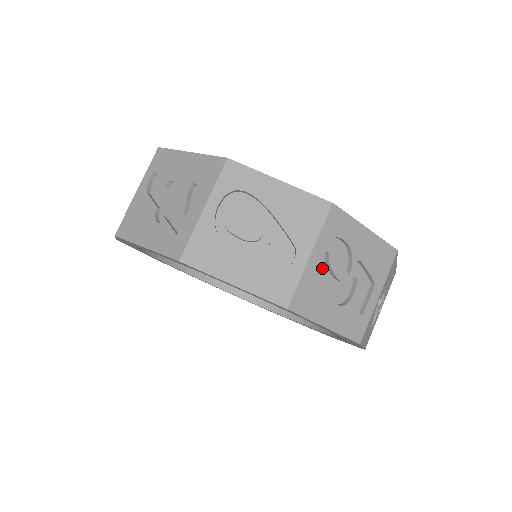
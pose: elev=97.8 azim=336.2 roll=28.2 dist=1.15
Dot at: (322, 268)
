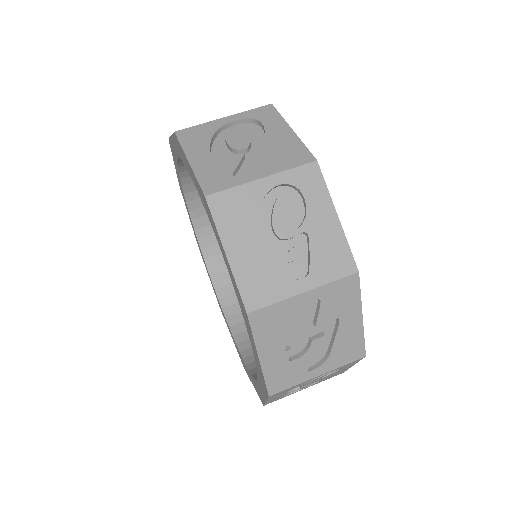
Dot at: (267, 206)
